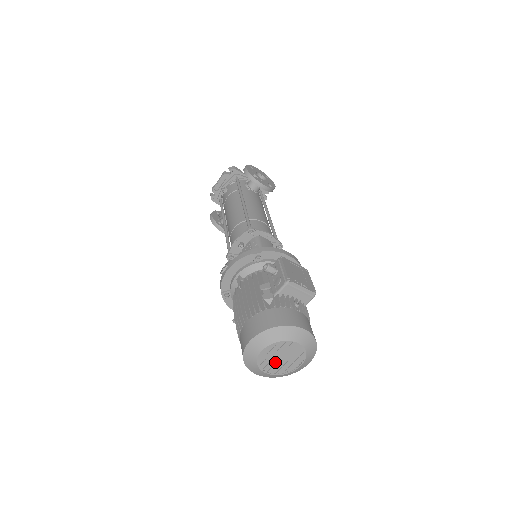
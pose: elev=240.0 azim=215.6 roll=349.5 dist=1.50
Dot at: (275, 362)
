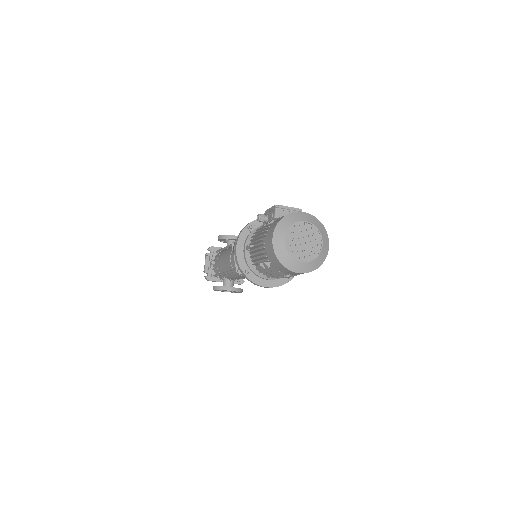
Dot at: (302, 248)
